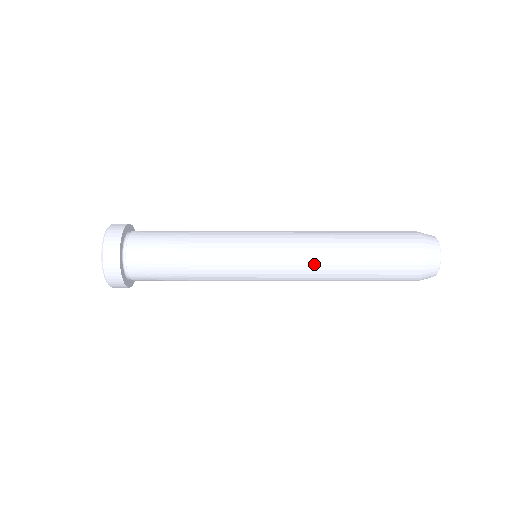
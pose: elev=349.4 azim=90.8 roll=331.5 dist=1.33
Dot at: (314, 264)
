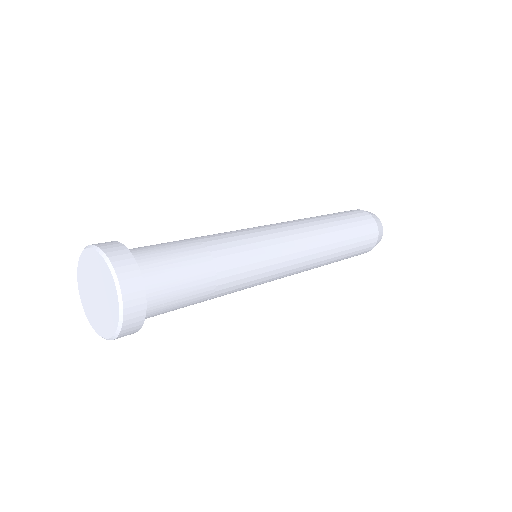
Dot at: (312, 230)
